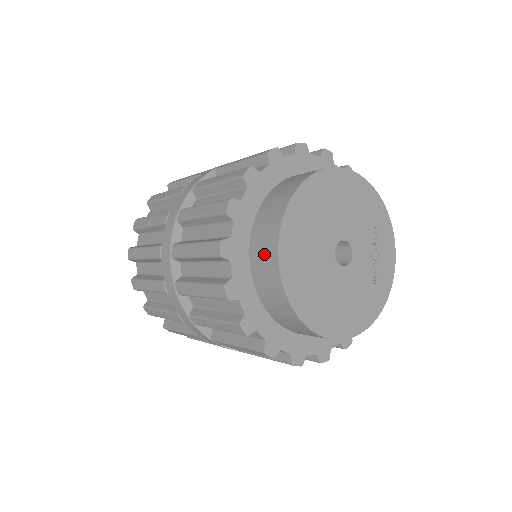
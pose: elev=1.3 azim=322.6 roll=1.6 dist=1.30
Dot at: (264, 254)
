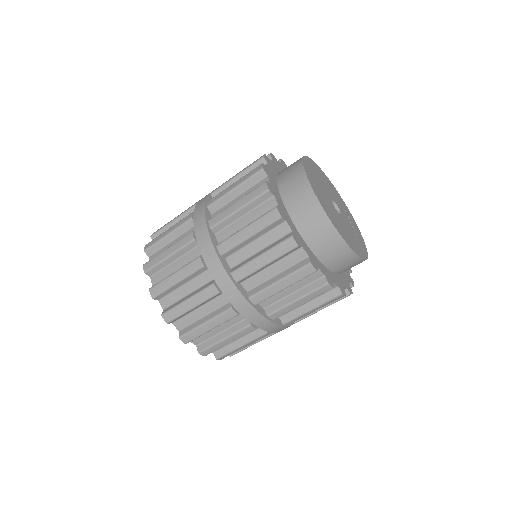
Dot at: (296, 189)
